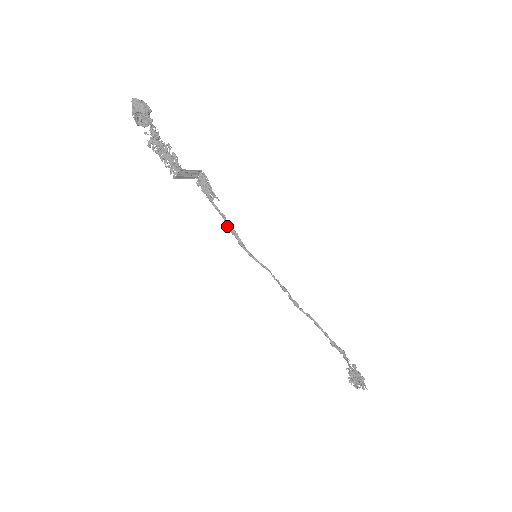
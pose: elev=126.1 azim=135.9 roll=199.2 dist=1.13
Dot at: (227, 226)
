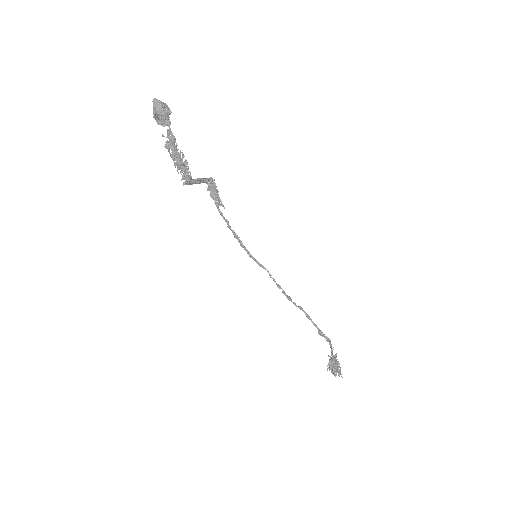
Dot at: occluded
